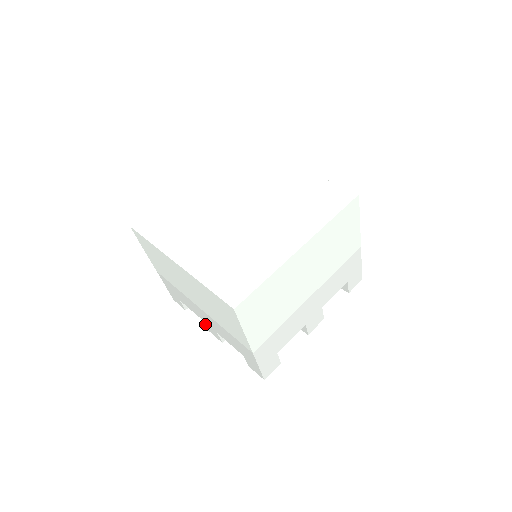
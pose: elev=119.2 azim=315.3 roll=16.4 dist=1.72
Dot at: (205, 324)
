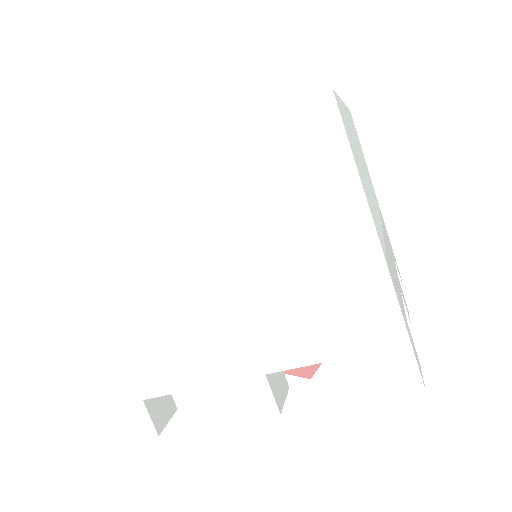
Dot at: (225, 396)
